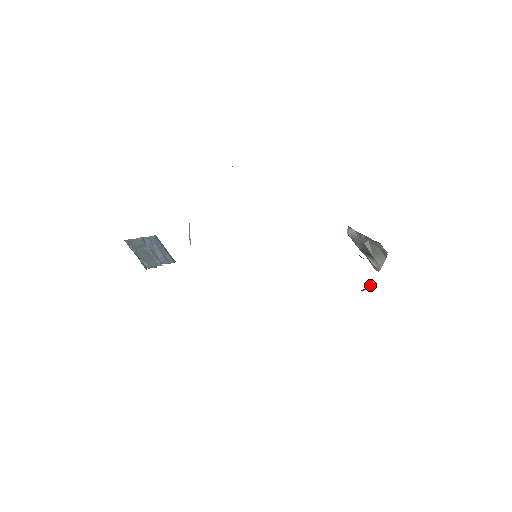
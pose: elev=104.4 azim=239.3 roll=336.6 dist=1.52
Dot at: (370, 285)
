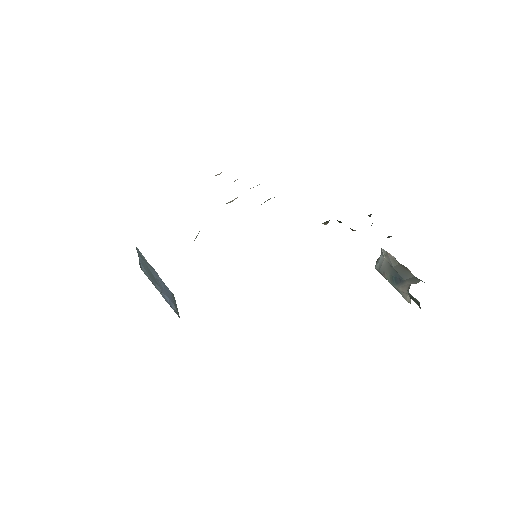
Dot at: occluded
